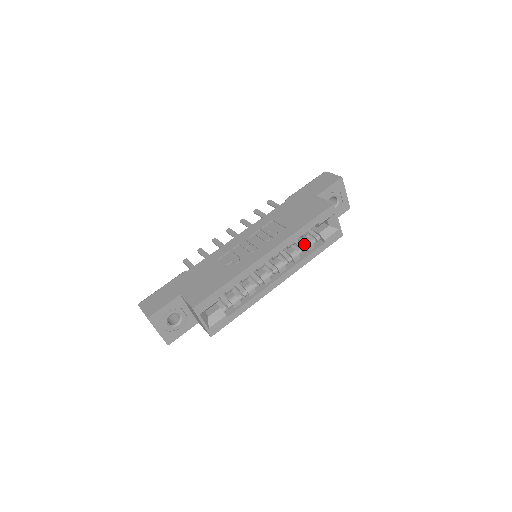
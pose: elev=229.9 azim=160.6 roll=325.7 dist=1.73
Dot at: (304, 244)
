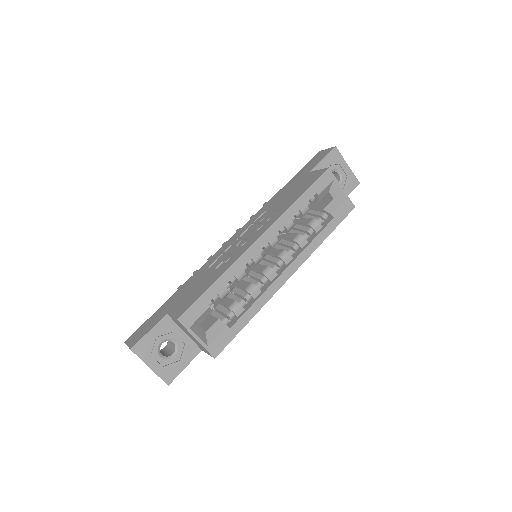
Dot at: (308, 225)
